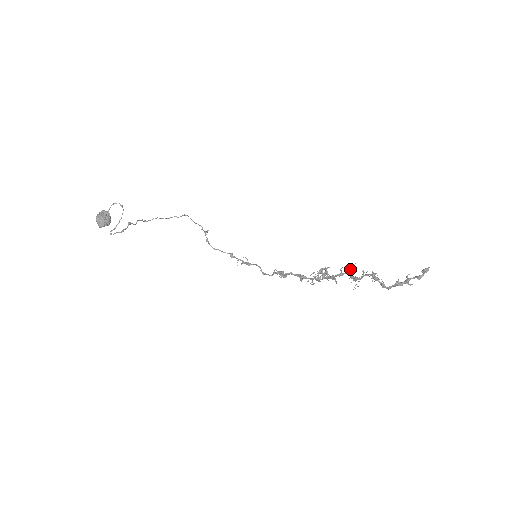
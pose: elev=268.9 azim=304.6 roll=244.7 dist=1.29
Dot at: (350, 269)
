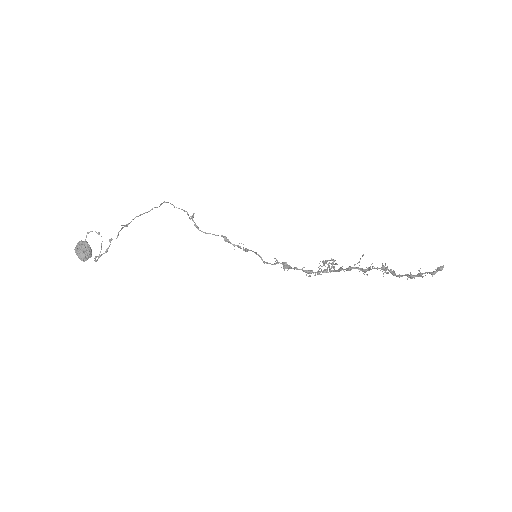
Dot at: occluded
